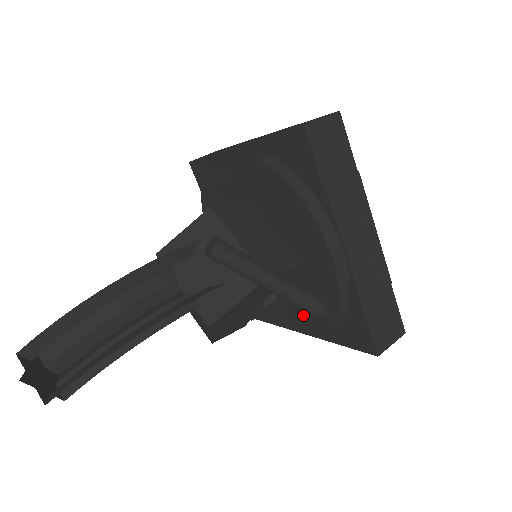
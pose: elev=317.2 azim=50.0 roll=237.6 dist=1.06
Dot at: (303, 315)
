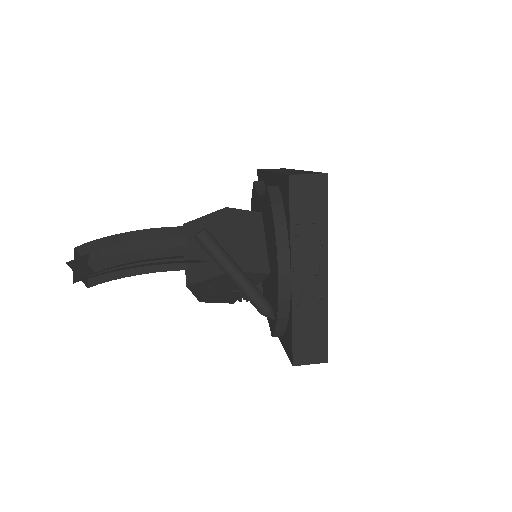
Dot at: occluded
